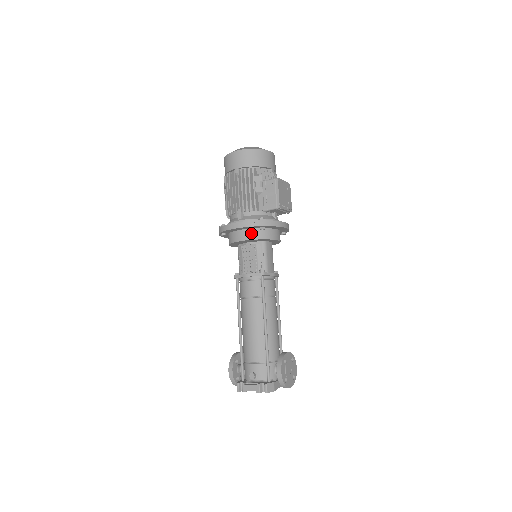
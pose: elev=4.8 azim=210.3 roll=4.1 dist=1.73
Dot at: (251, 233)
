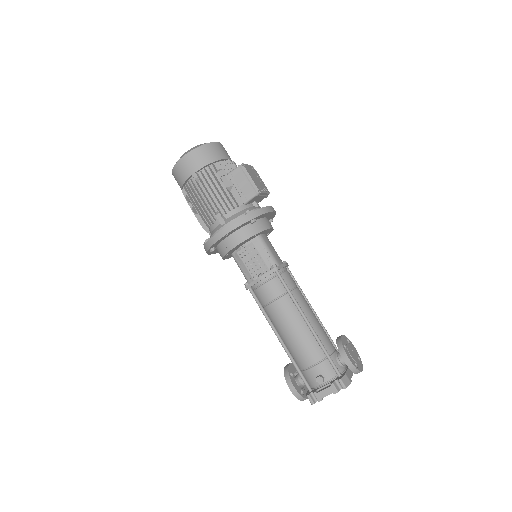
Dot at: (243, 232)
